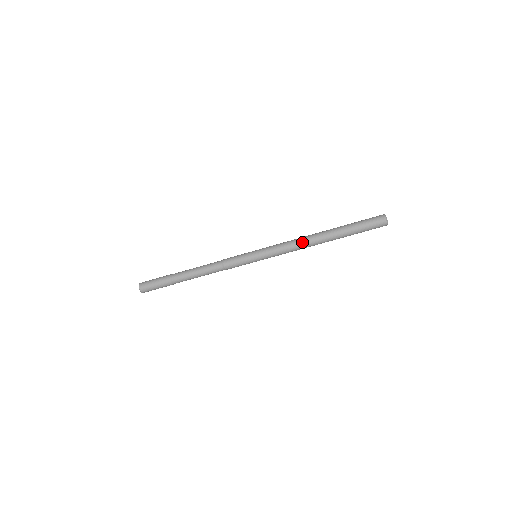
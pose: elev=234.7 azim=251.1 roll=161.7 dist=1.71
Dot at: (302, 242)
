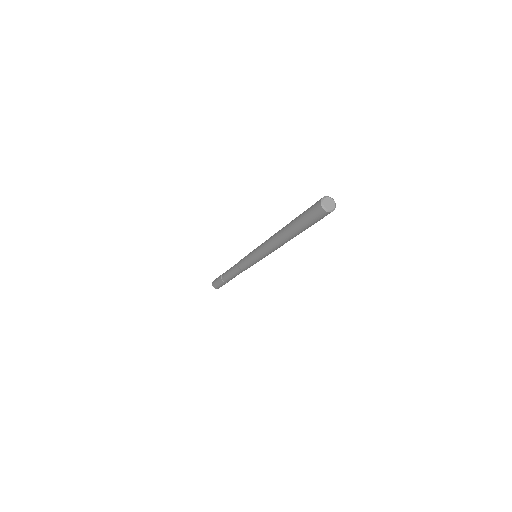
Dot at: (271, 242)
